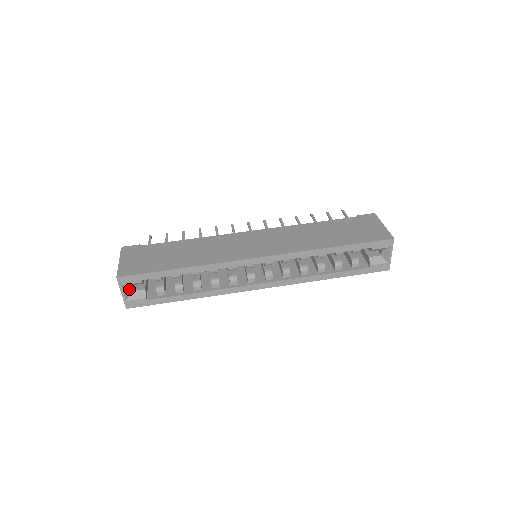
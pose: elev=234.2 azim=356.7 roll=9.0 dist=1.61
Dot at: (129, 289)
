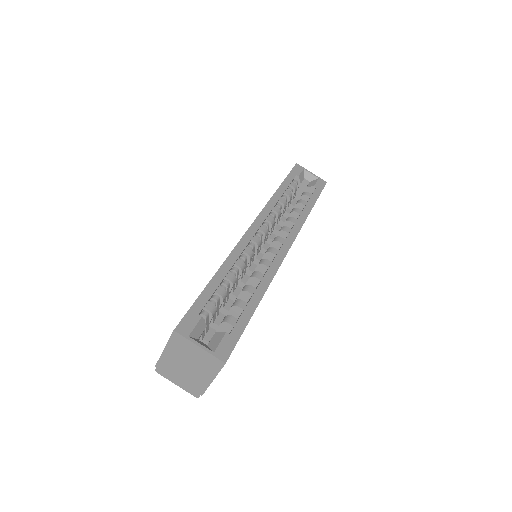
Dot at: (202, 344)
